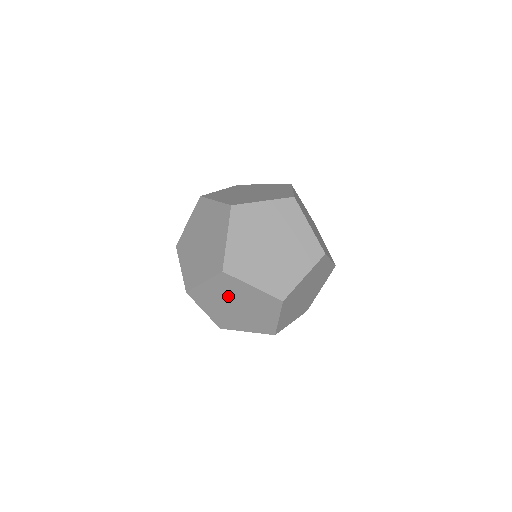
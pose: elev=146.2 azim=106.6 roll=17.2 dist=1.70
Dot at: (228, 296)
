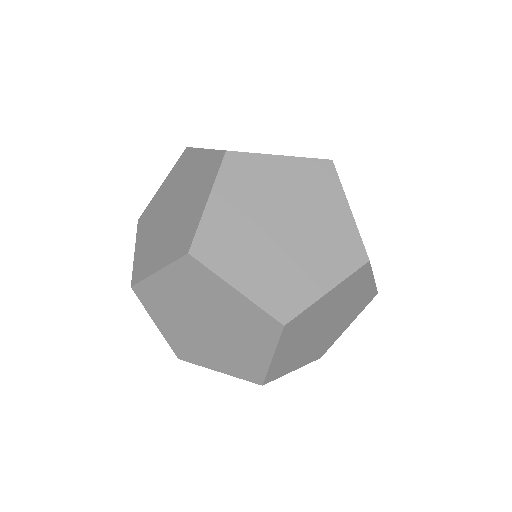
Dot at: (308, 332)
